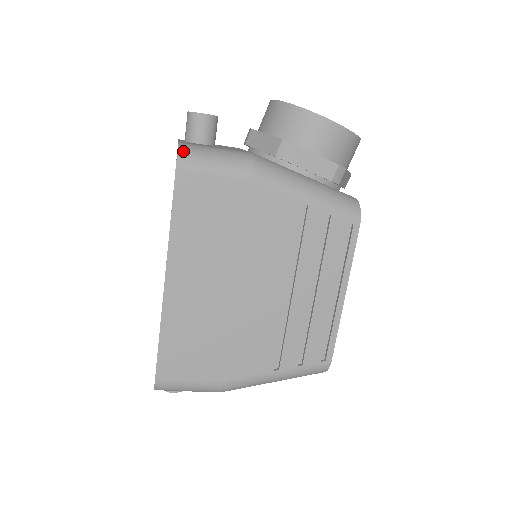
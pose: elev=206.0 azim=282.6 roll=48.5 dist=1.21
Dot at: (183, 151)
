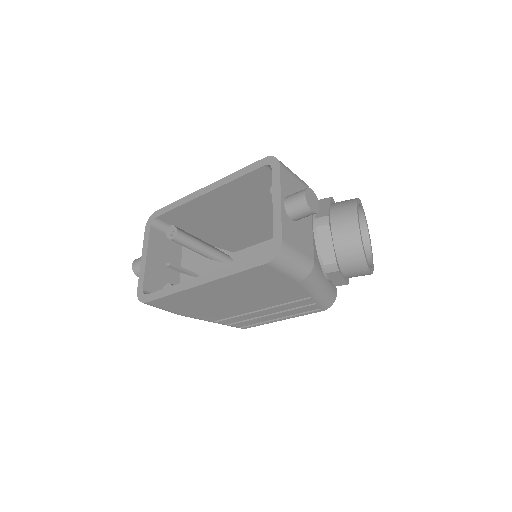
Dot at: (280, 255)
